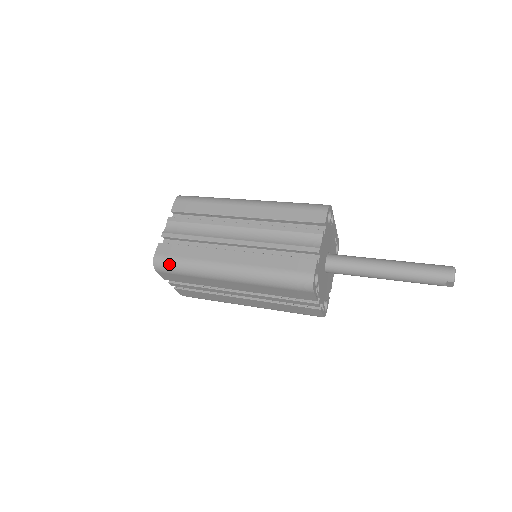
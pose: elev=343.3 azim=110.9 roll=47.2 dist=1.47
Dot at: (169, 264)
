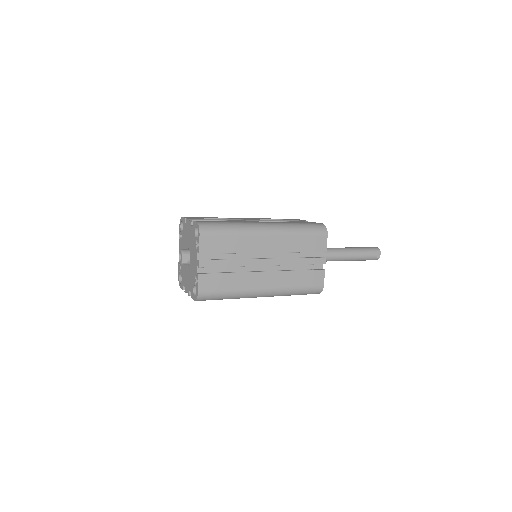
Dot at: (214, 225)
